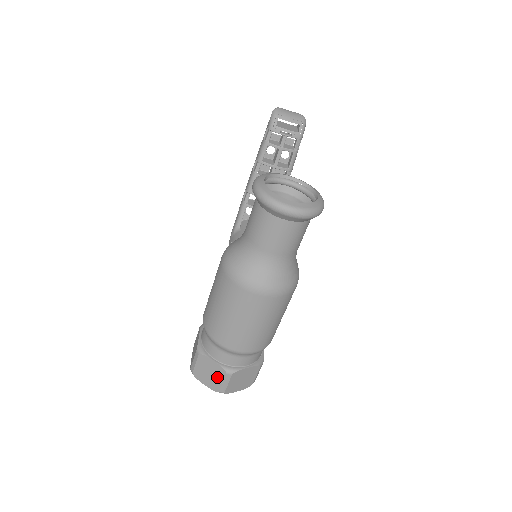
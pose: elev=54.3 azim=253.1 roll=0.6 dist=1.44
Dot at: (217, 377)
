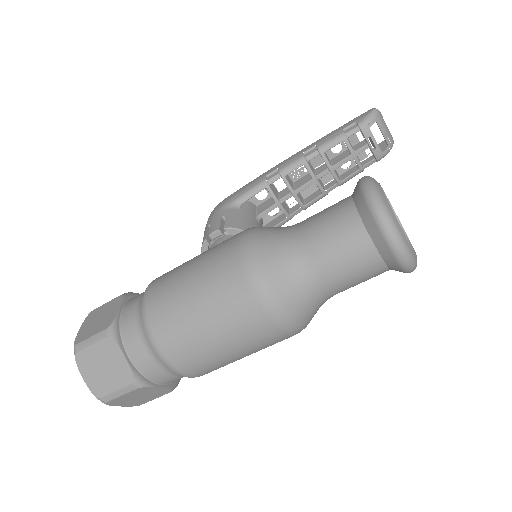
Dot at: (113, 379)
